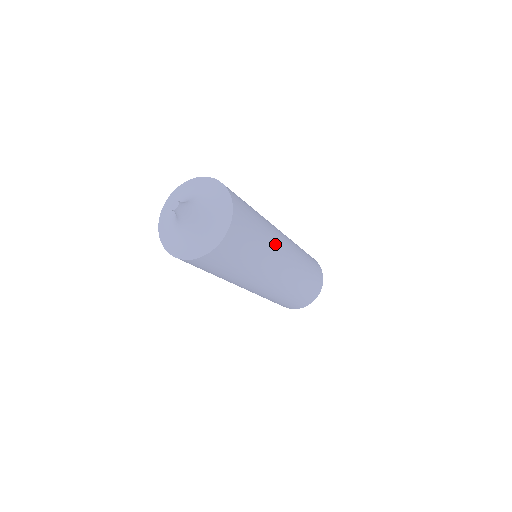
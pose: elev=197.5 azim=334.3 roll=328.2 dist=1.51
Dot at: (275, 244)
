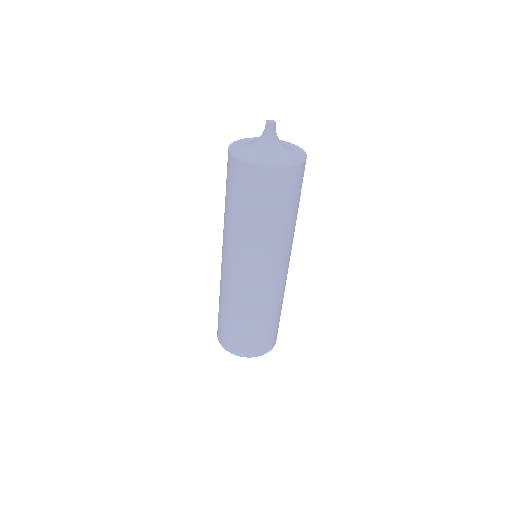
Dot at: occluded
